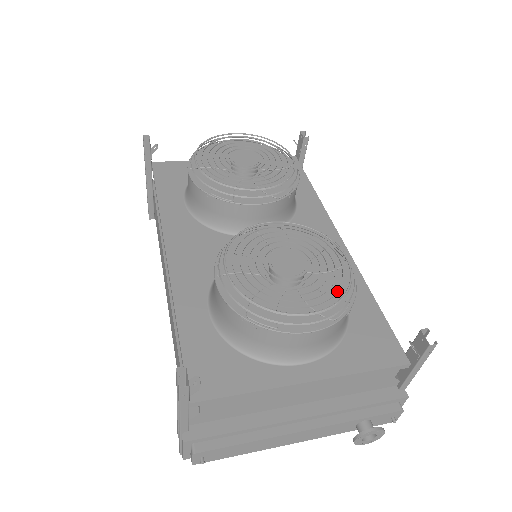
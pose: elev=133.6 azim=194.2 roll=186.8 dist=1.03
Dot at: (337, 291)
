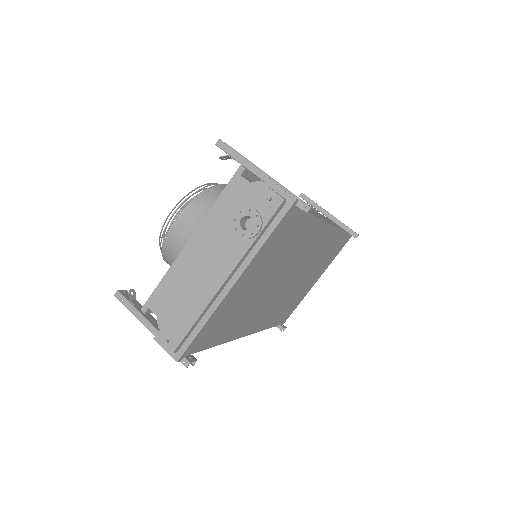
Dot at: occluded
